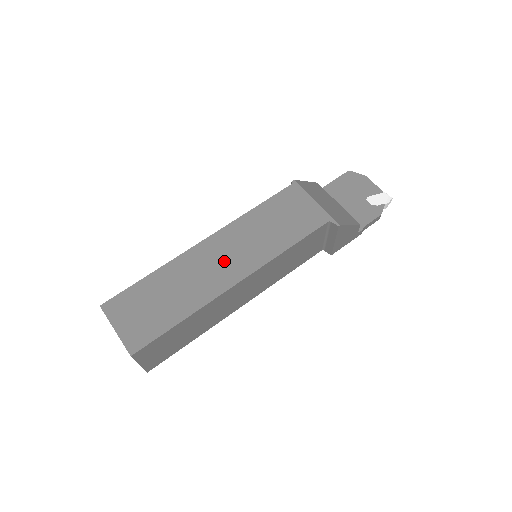
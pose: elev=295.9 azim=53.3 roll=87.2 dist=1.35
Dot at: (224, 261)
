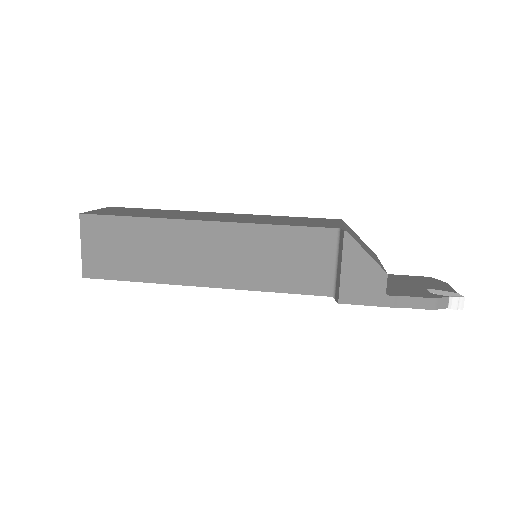
Dot at: (216, 217)
